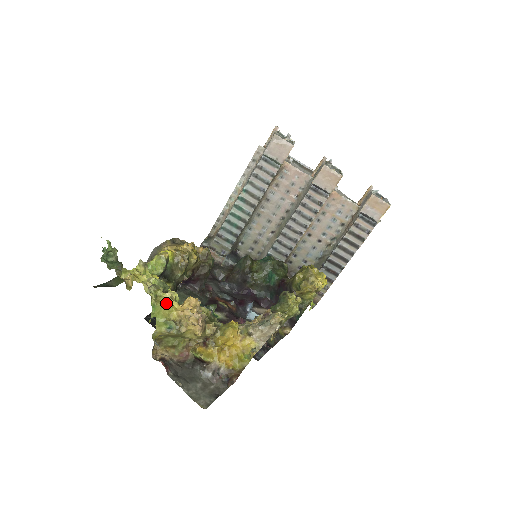
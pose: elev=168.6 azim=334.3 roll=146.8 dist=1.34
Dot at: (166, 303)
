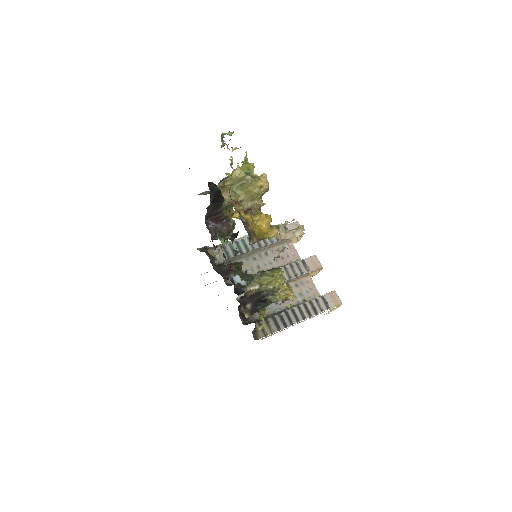
Dot at: occluded
